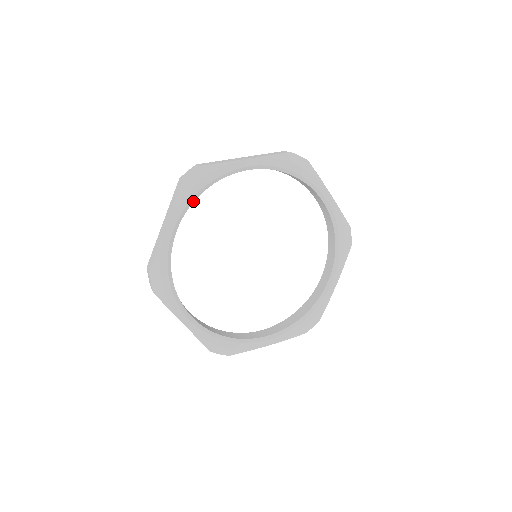
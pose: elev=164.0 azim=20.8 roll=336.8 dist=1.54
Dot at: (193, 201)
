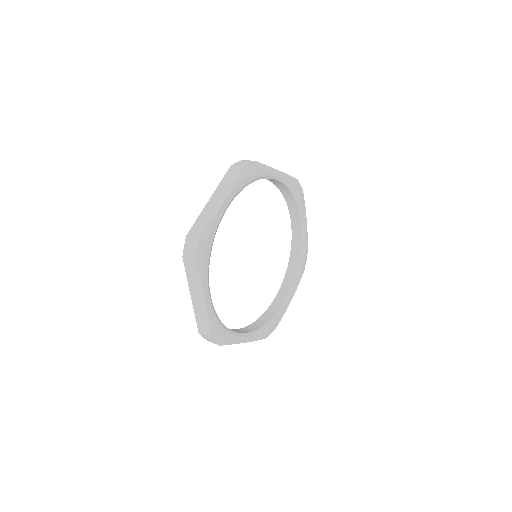
Dot at: occluded
